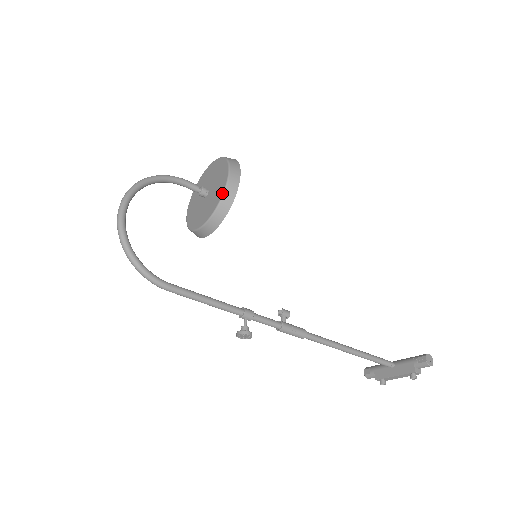
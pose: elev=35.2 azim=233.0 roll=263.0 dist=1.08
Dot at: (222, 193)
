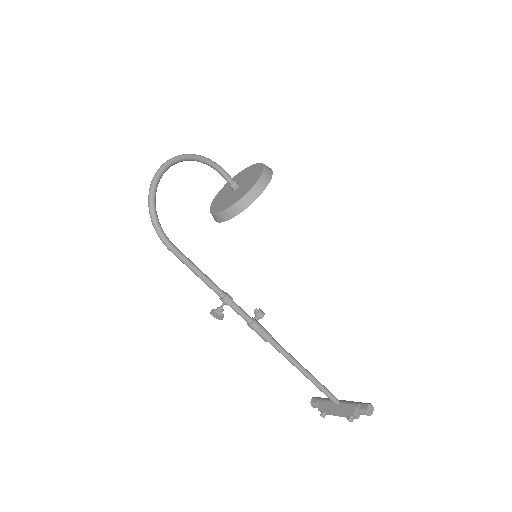
Dot at: (248, 191)
